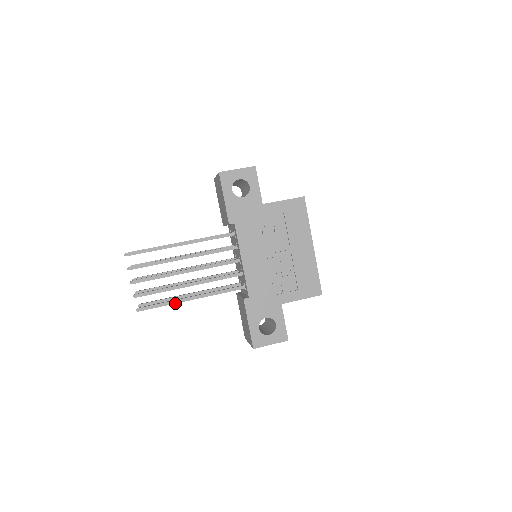
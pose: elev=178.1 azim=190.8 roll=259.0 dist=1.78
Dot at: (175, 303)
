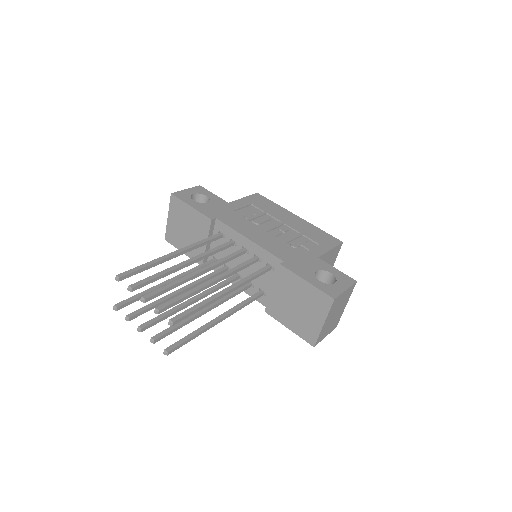
Dot at: (211, 300)
